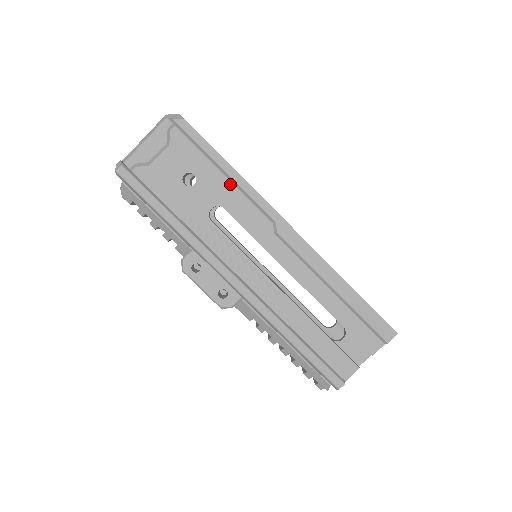
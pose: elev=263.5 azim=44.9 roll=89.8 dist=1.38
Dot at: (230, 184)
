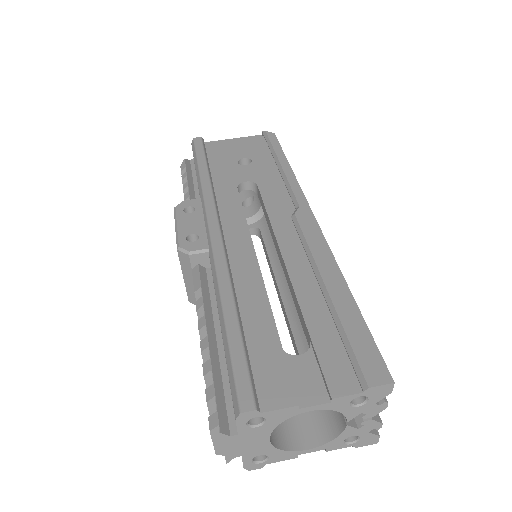
Dot at: (278, 175)
